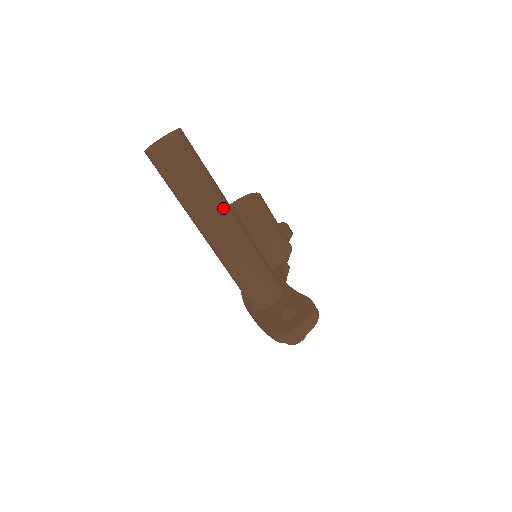
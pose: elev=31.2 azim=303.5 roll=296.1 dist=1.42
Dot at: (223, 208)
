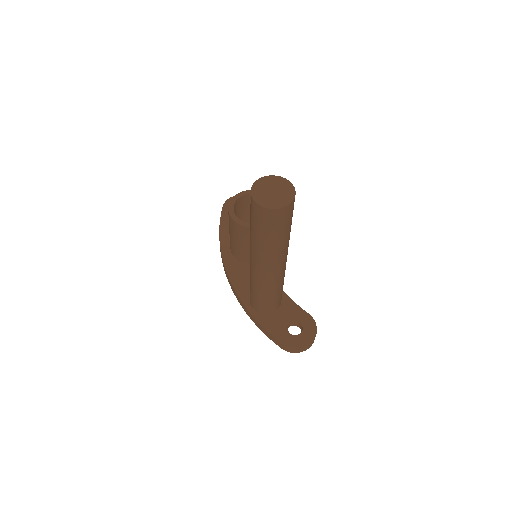
Dot at: (287, 250)
